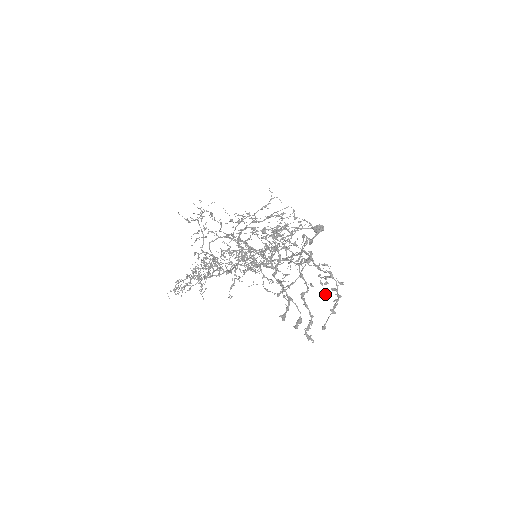
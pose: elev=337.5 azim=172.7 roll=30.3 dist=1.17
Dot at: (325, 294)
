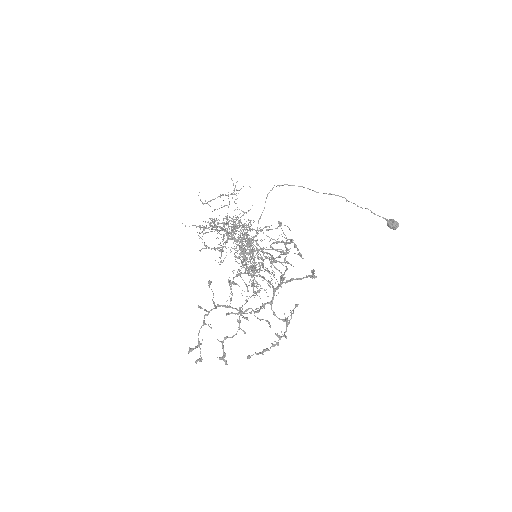
Dot at: (289, 323)
